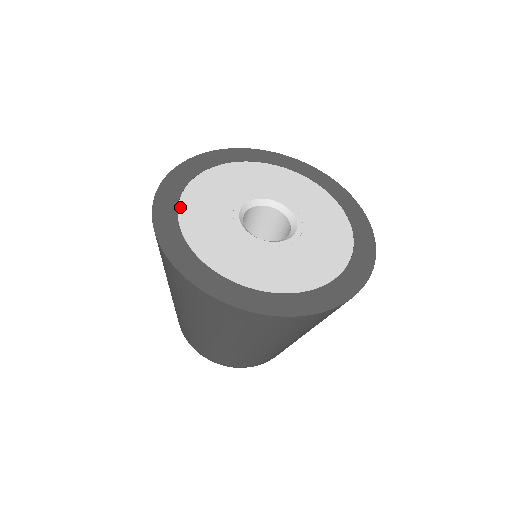
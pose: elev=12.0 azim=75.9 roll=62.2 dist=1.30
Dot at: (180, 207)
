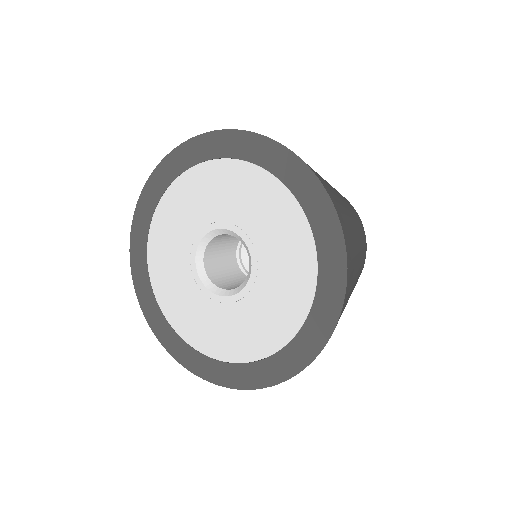
Dot at: (149, 266)
